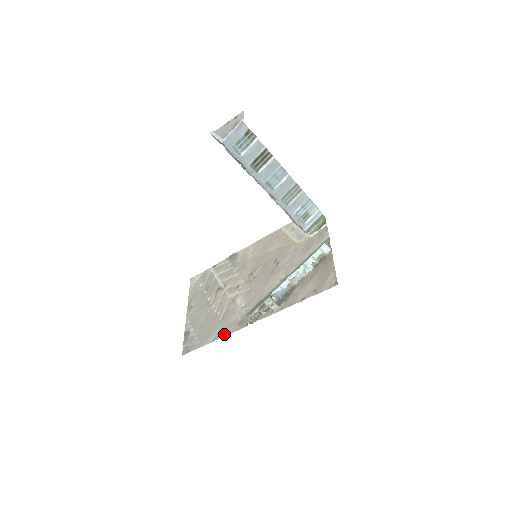
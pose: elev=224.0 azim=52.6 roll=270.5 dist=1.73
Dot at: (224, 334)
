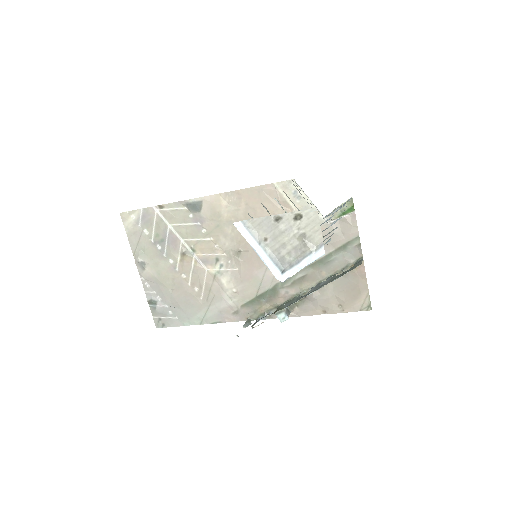
Dot at: (215, 321)
